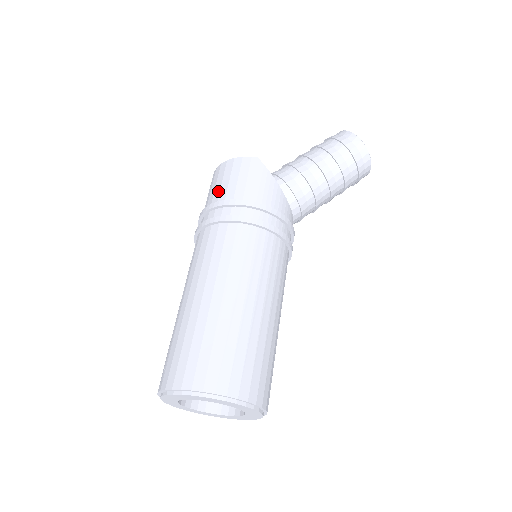
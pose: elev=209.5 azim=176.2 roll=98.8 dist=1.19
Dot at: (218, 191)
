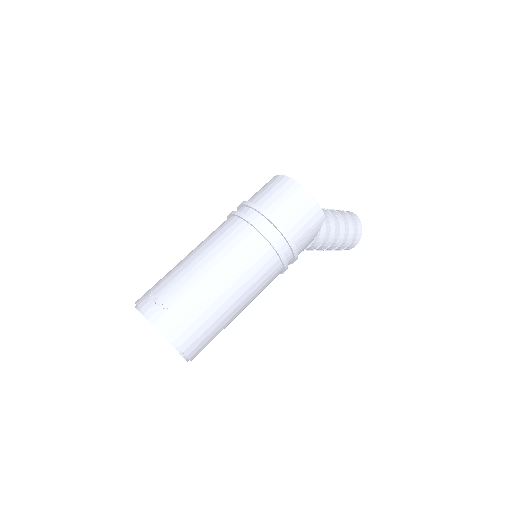
Dot at: (290, 216)
